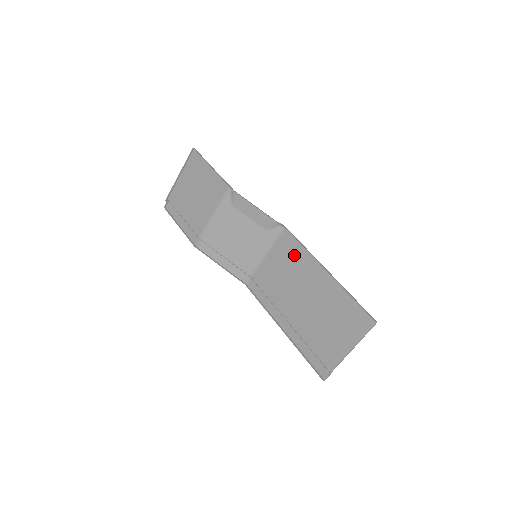
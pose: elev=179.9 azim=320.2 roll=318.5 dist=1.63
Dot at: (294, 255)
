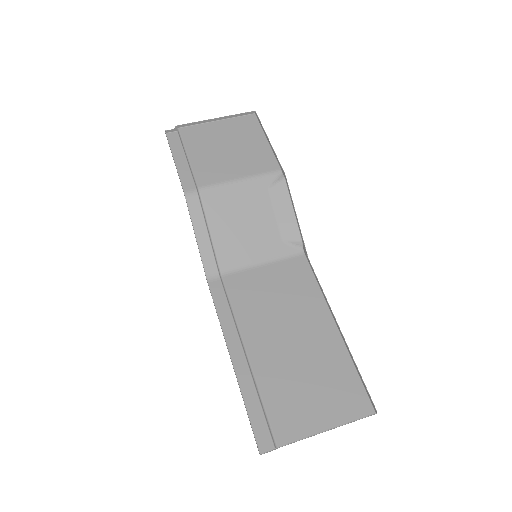
Dot at: (300, 286)
